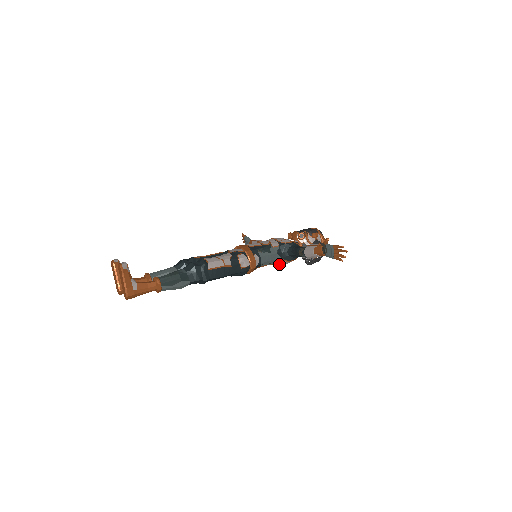
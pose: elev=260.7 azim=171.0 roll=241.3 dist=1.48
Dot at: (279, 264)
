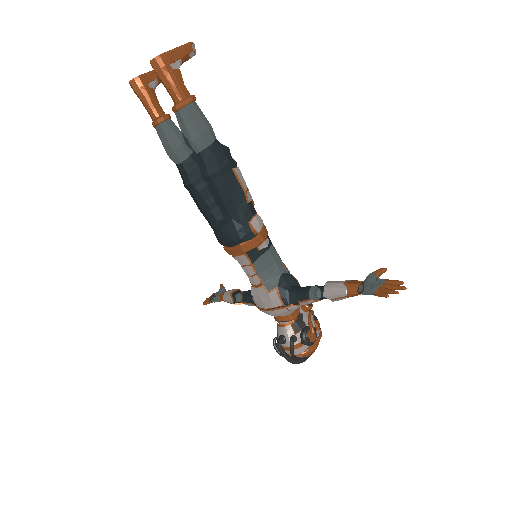
Dot at: (267, 290)
